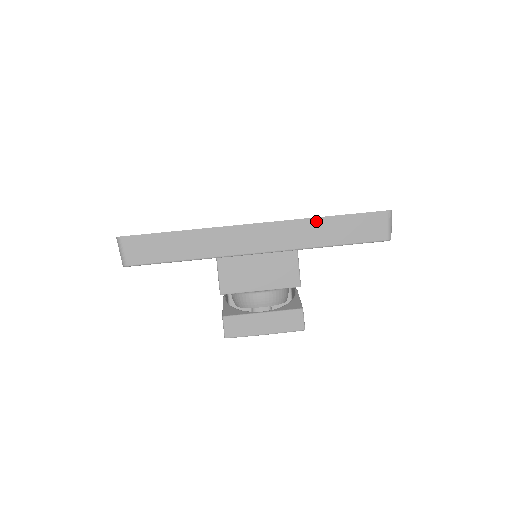
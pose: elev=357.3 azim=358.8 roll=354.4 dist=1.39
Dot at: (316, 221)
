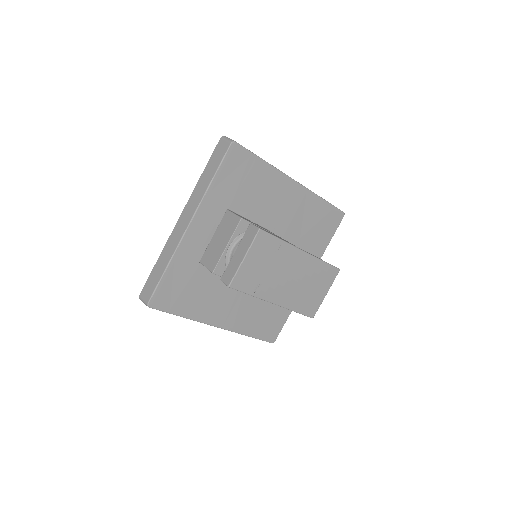
Dot at: (199, 182)
